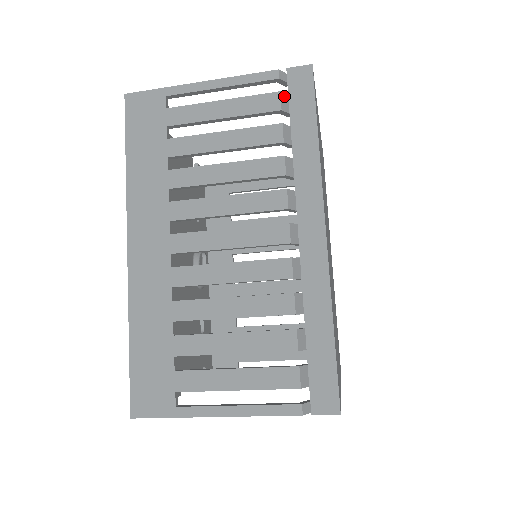
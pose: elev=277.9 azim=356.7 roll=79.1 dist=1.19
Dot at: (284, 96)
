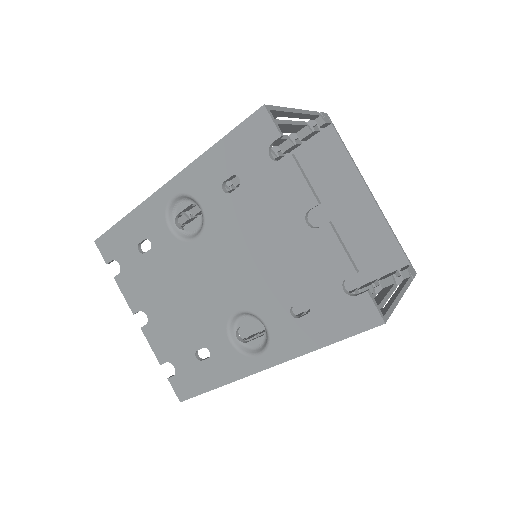
Dot at: occluded
